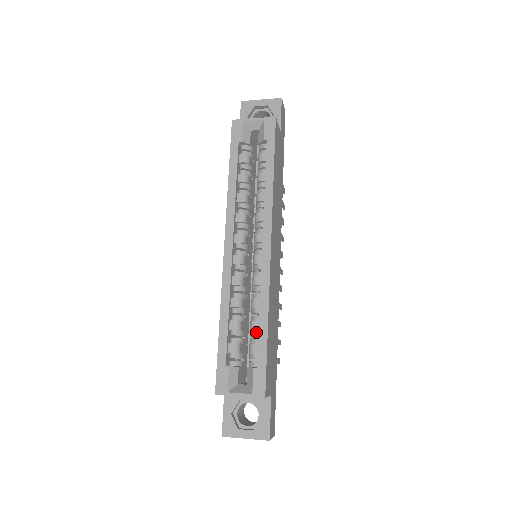
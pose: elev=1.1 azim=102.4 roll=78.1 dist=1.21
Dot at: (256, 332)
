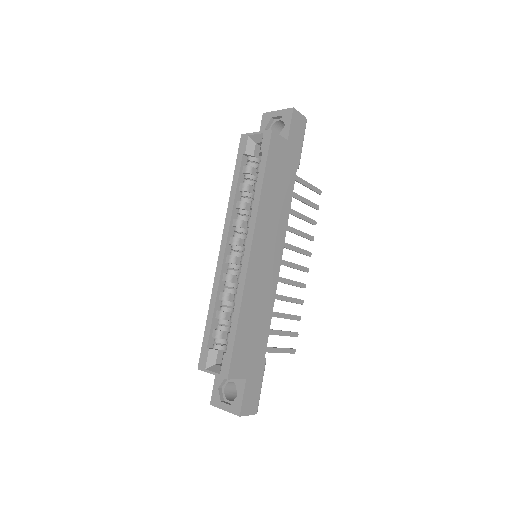
Dot at: occluded
